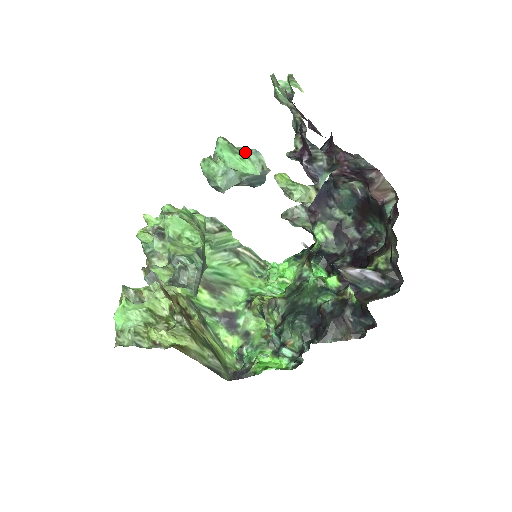
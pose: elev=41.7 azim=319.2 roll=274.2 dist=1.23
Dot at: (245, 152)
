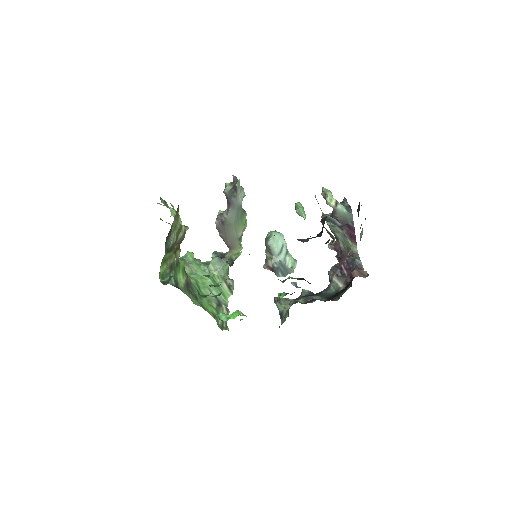
Dot at: (291, 255)
